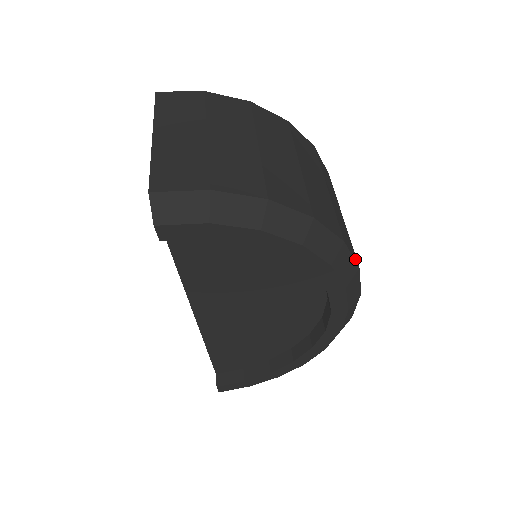
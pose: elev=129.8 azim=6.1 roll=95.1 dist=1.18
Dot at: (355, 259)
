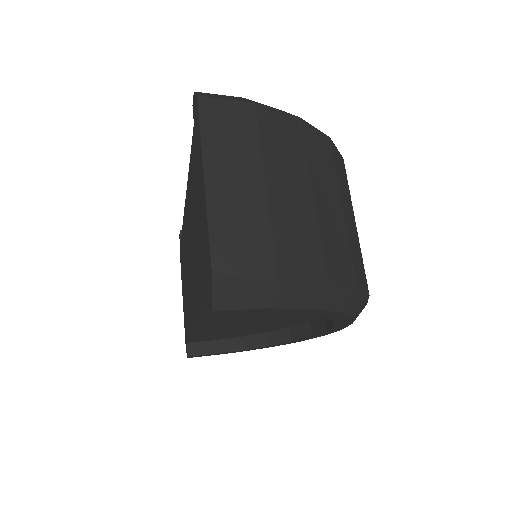
Dot at: occluded
